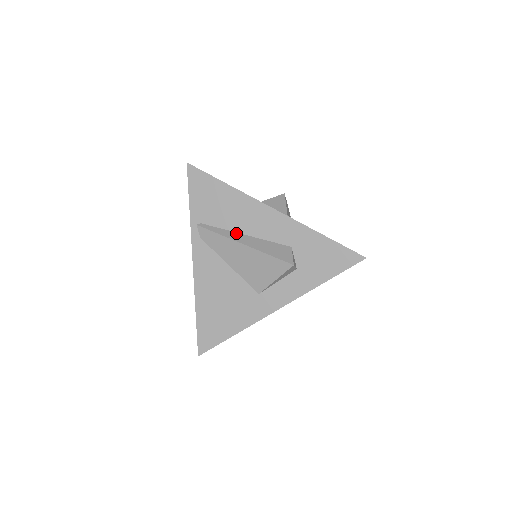
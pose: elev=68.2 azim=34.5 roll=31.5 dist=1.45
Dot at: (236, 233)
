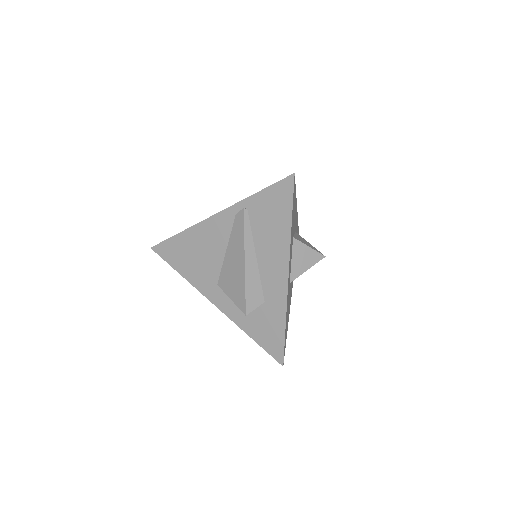
Dot at: (254, 248)
